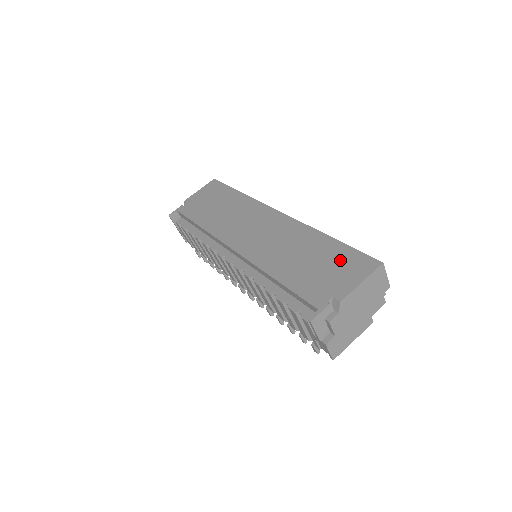
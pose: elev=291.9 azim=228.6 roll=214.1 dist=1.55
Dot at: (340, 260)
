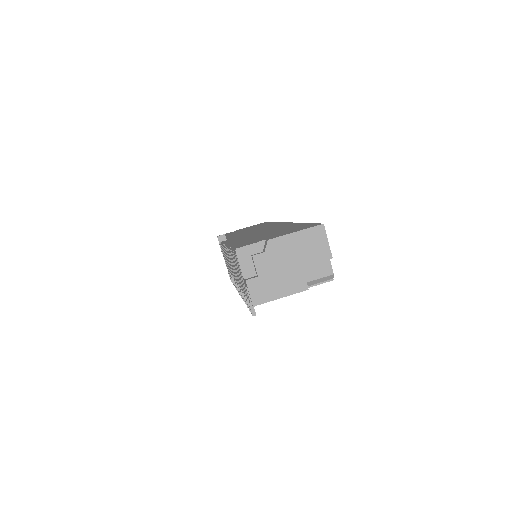
Dot at: (295, 228)
